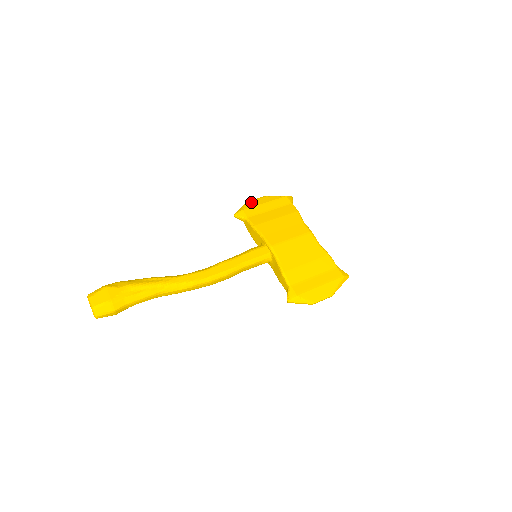
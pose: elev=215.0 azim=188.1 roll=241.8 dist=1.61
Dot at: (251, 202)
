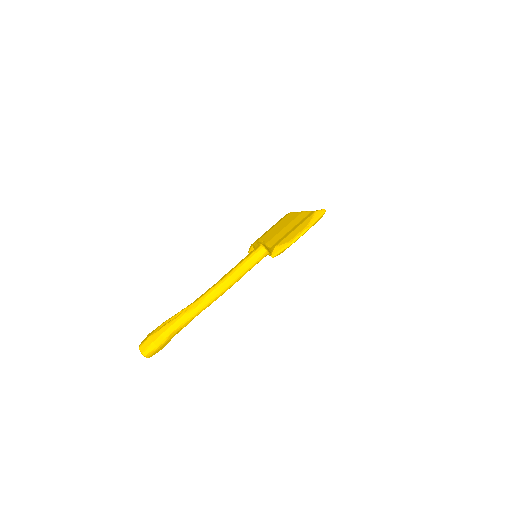
Dot at: occluded
